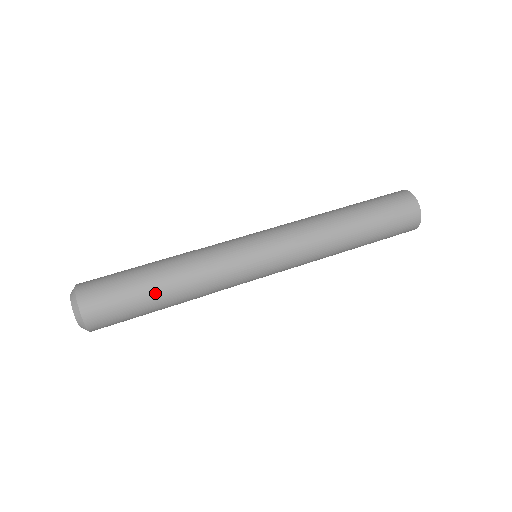
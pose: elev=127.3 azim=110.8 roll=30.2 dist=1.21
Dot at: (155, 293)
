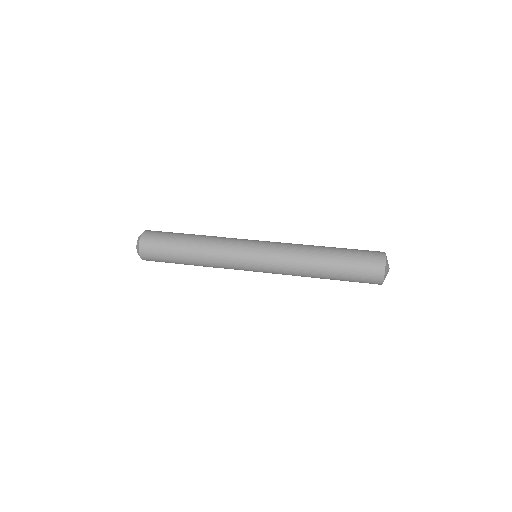
Dot at: (181, 254)
